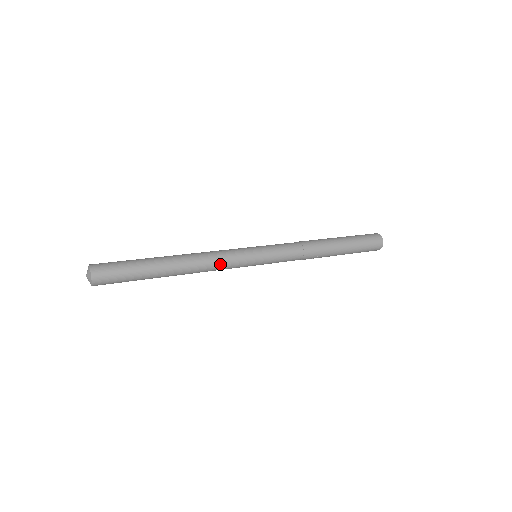
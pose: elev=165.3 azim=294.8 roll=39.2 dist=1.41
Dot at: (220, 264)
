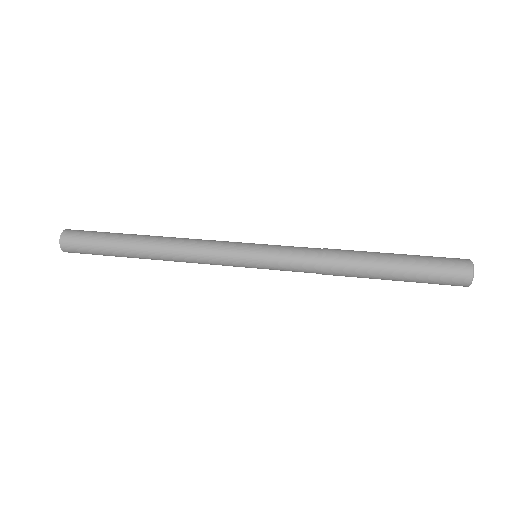
Dot at: (200, 260)
